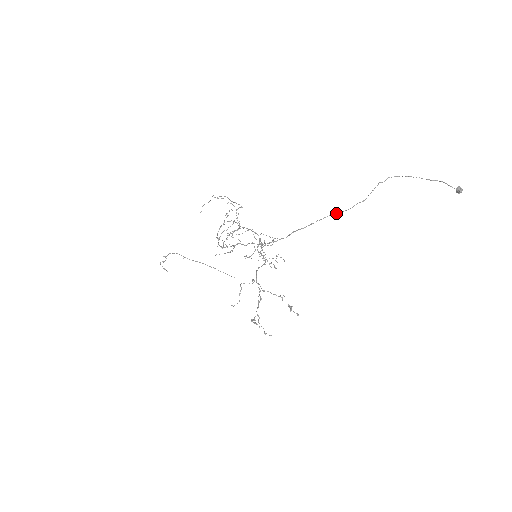
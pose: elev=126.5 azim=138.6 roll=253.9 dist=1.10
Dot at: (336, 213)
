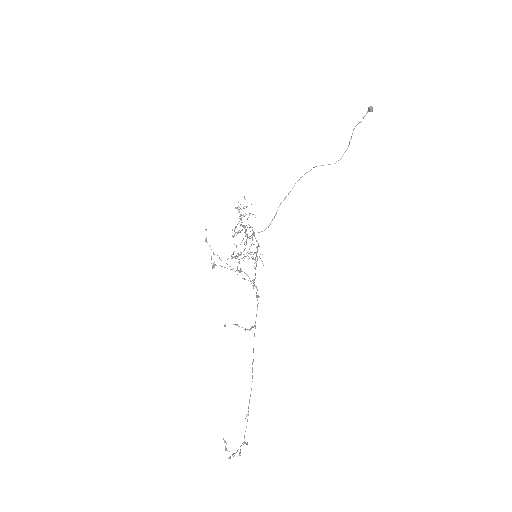
Dot at: occluded
